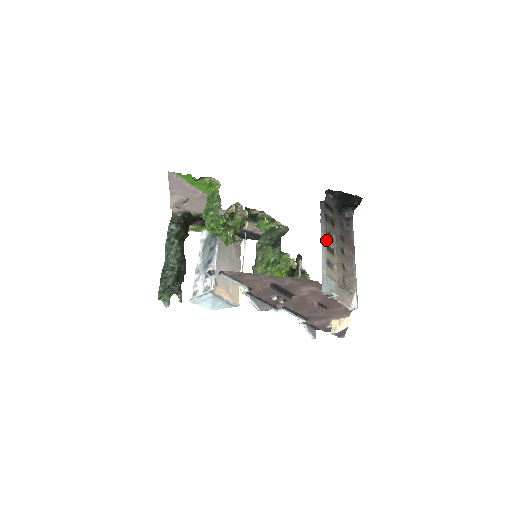
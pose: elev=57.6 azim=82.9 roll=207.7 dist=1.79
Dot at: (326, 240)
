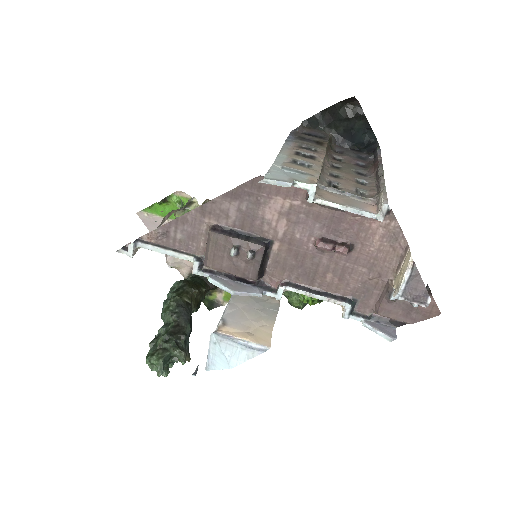
Dot at: (294, 149)
